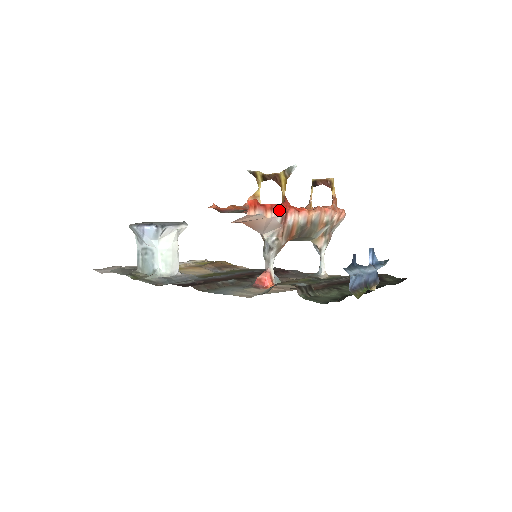
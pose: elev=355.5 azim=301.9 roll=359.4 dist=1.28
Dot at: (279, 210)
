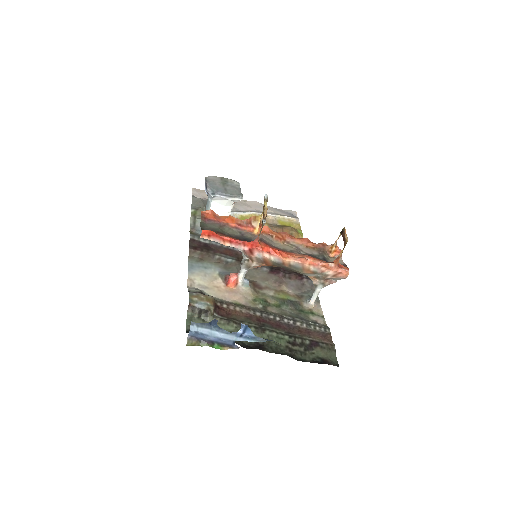
Dot at: (240, 245)
